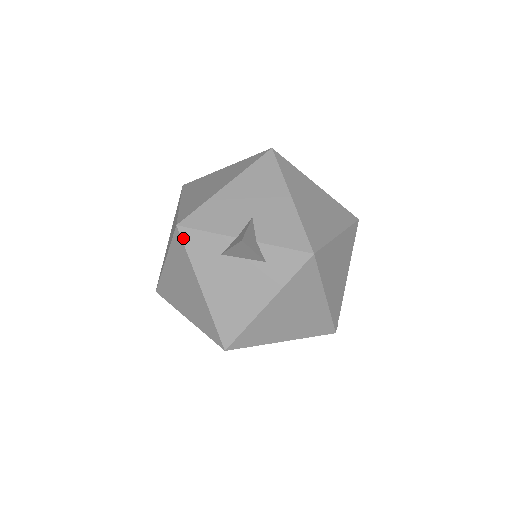
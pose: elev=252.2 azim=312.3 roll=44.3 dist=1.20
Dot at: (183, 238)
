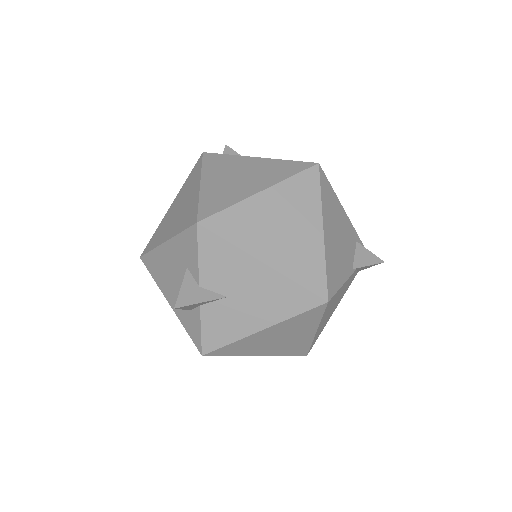
Dot at: (190, 229)
